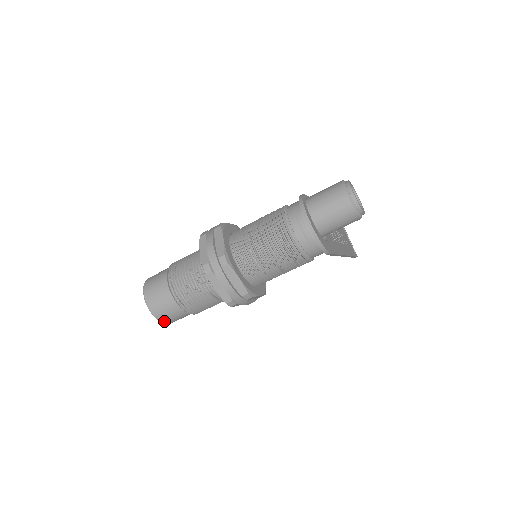
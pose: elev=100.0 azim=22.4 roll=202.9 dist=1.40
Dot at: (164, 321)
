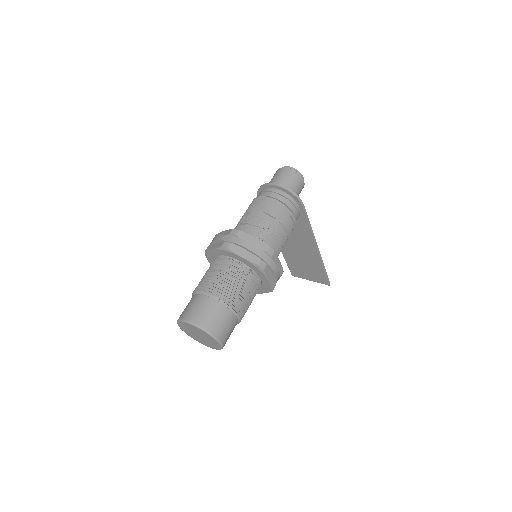
Dot at: (215, 333)
